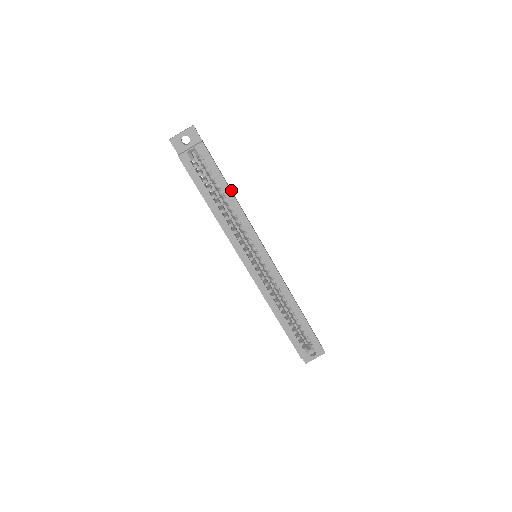
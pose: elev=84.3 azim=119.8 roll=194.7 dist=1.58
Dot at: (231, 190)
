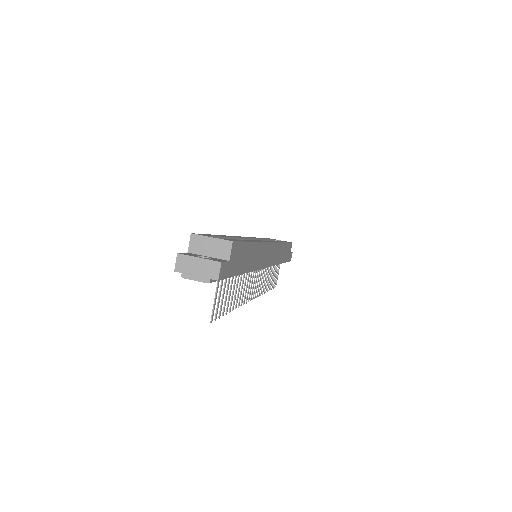
Dot at: (282, 261)
